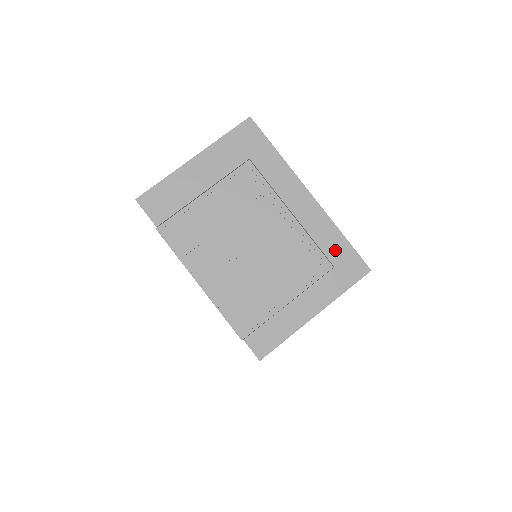
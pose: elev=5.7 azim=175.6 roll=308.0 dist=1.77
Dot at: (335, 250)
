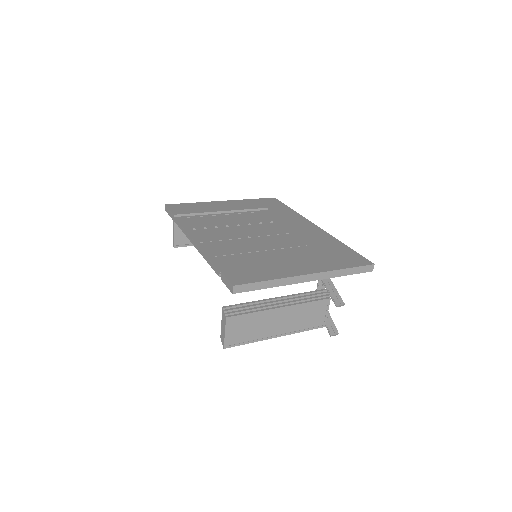
Dot at: (336, 249)
